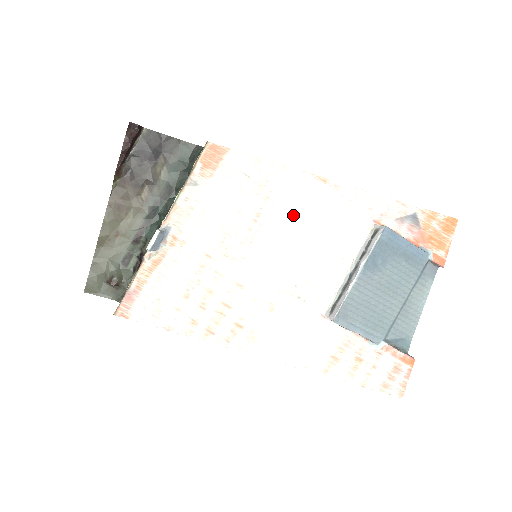
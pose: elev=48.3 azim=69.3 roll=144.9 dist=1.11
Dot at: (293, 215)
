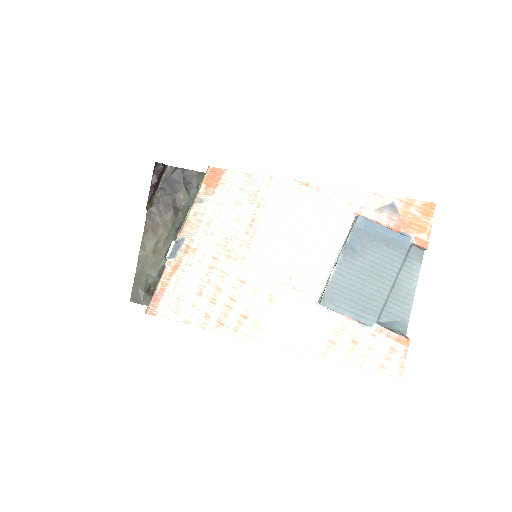
Dot at: (282, 217)
